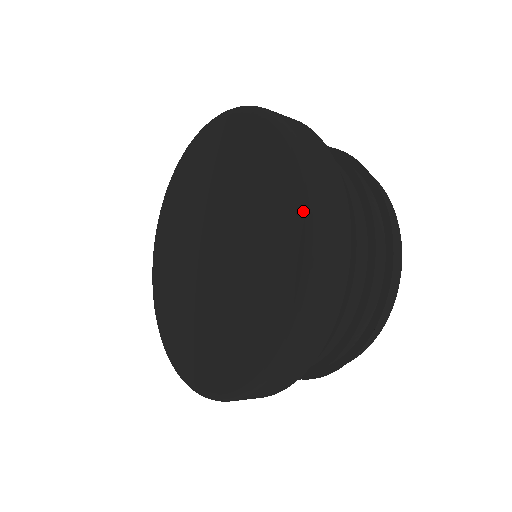
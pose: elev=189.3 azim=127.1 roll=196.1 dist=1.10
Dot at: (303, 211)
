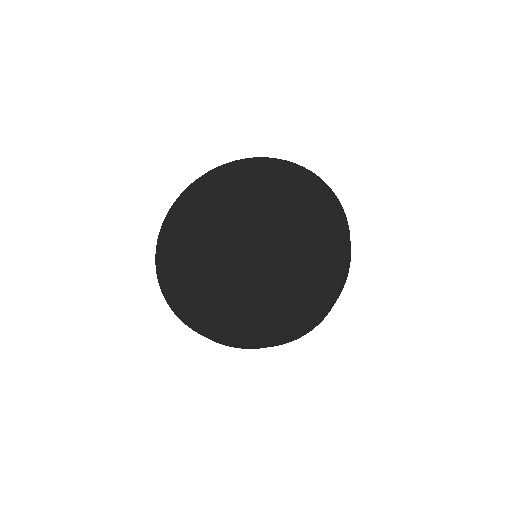
Dot at: (322, 186)
